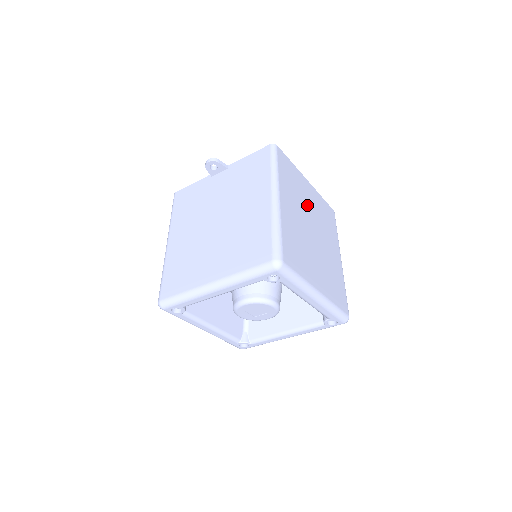
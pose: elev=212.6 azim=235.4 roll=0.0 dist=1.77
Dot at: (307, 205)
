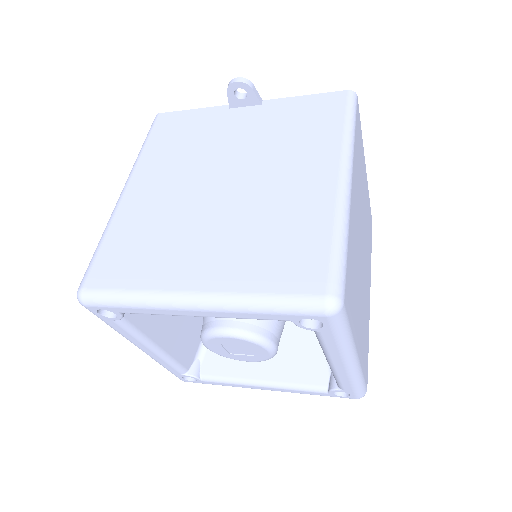
Dot at: (363, 206)
